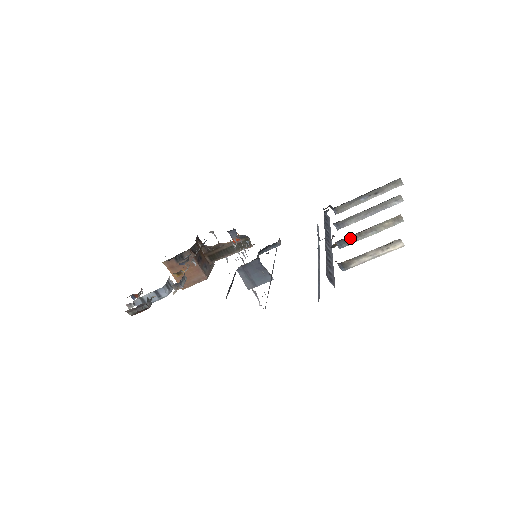
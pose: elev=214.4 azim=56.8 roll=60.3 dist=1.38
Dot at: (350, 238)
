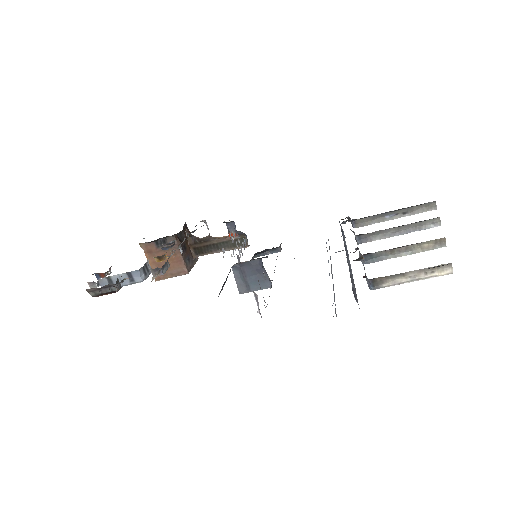
Dot at: (379, 254)
